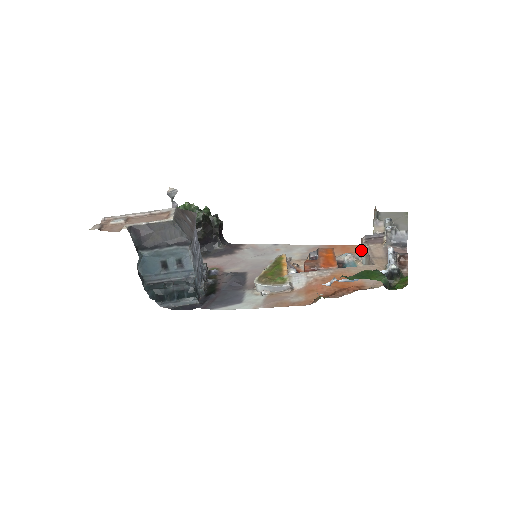
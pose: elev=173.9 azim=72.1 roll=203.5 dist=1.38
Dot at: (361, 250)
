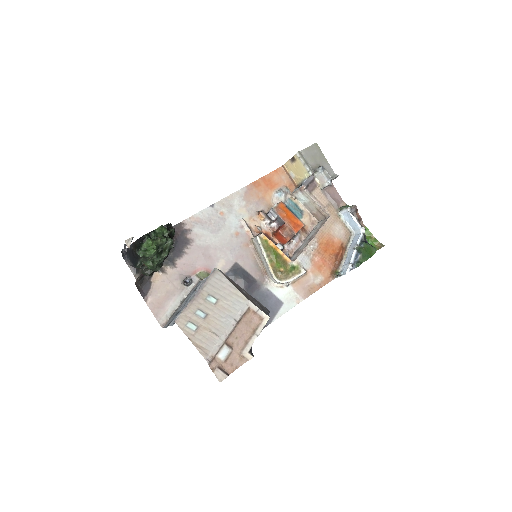
Dot at: (297, 191)
